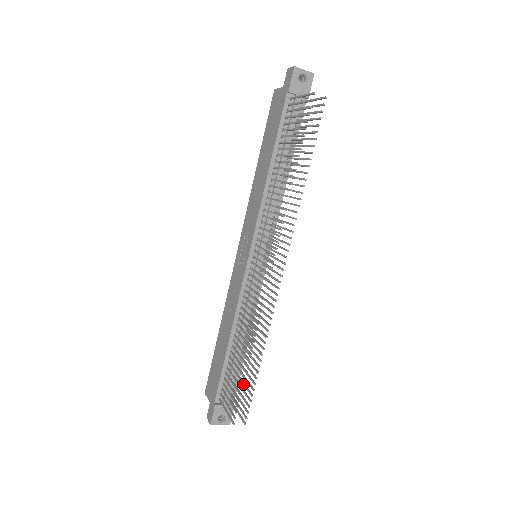
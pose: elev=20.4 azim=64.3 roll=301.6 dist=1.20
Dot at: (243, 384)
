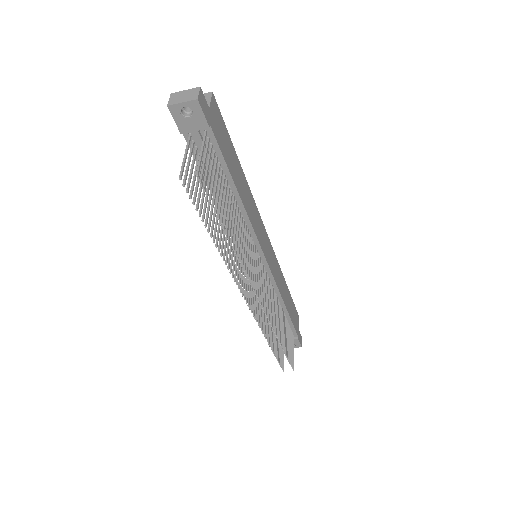
Dot at: occluded
